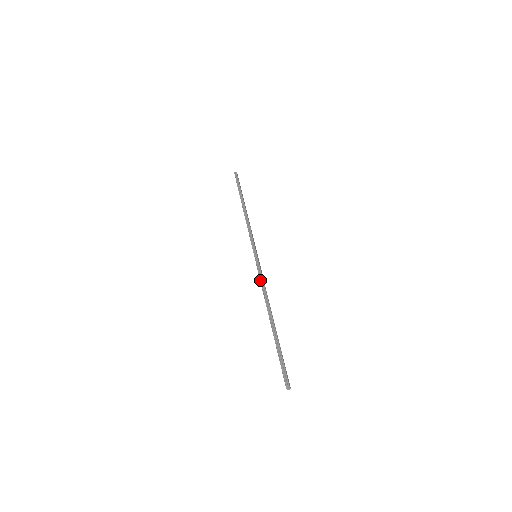
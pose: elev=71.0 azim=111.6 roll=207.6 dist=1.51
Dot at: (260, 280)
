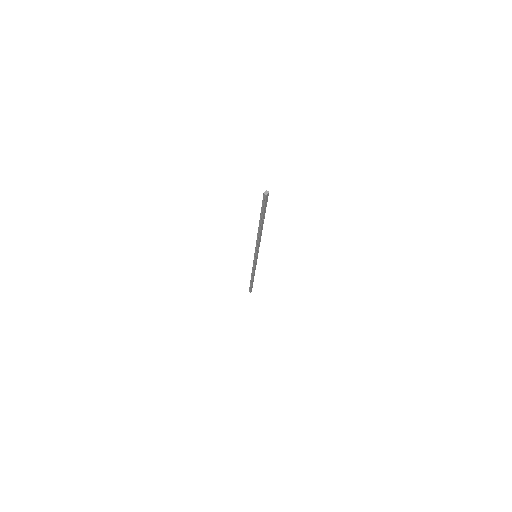
Dot at: occluded
